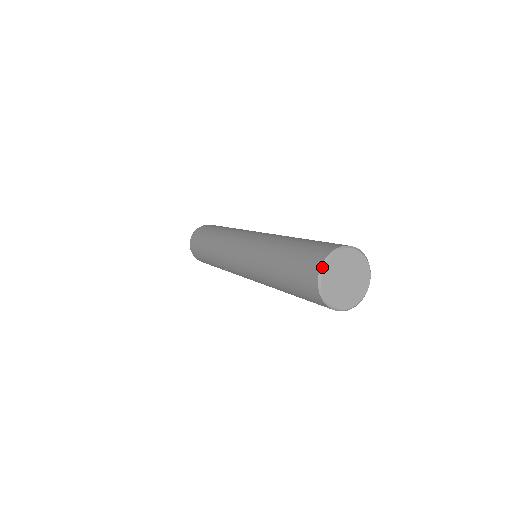
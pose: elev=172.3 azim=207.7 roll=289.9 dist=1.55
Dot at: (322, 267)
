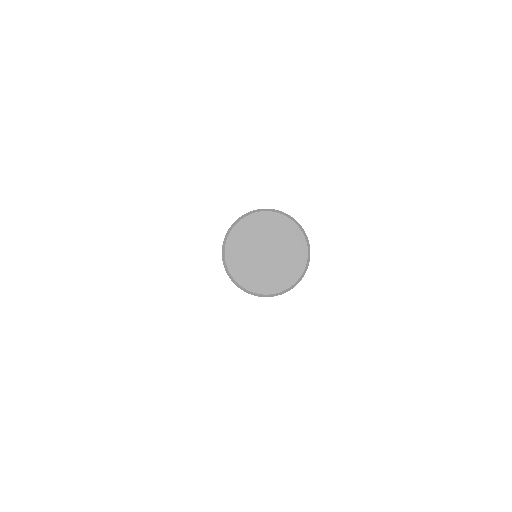
Dot at: (223, 258)
